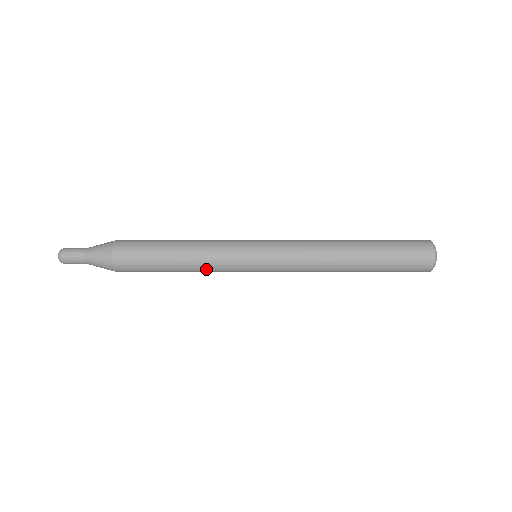
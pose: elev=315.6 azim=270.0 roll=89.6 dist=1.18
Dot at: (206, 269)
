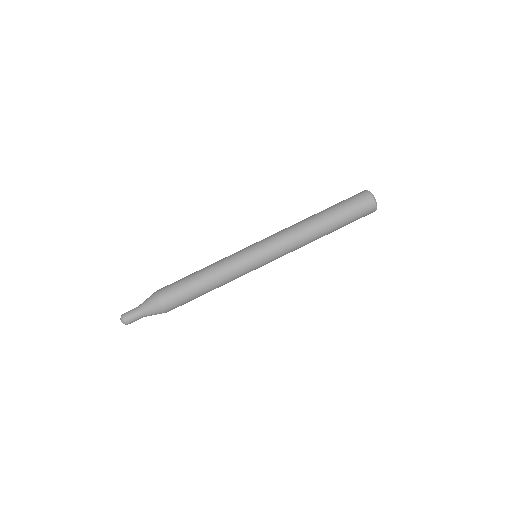
Dot at: occluded
